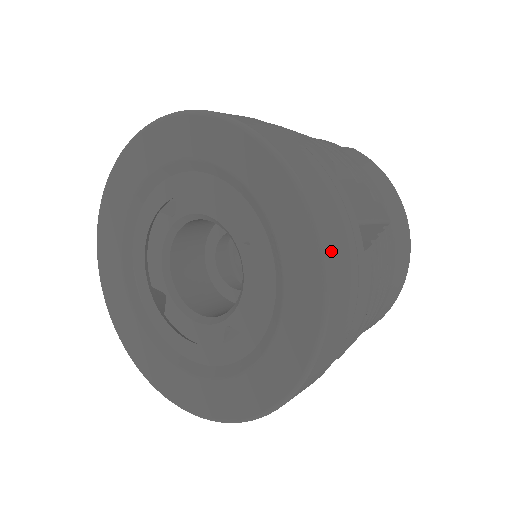
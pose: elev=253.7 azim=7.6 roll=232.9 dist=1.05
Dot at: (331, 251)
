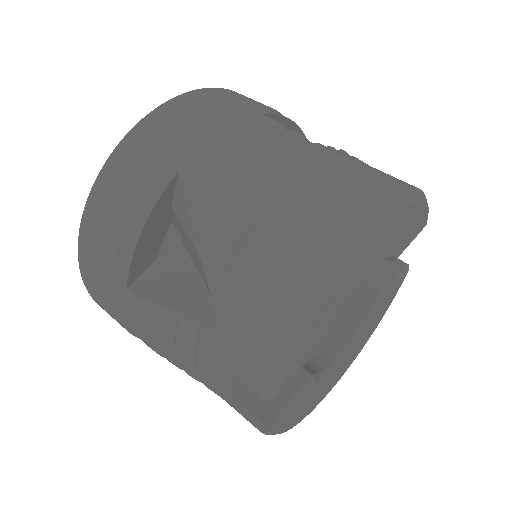
Dot at: (220, 90)
